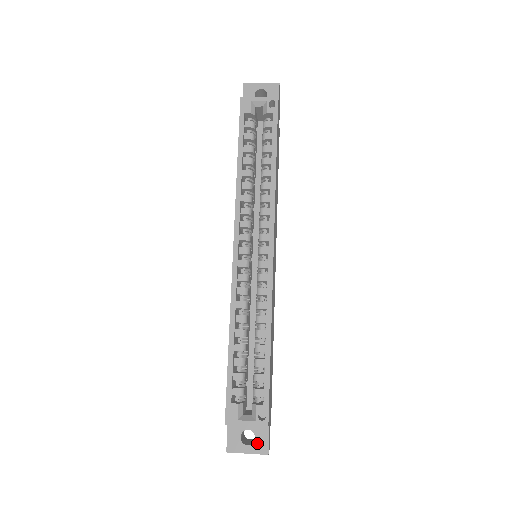
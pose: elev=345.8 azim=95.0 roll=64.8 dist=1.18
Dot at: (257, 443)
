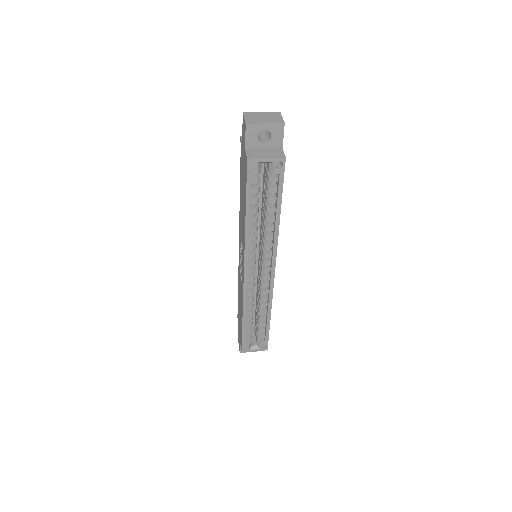
Dot at: occluded
